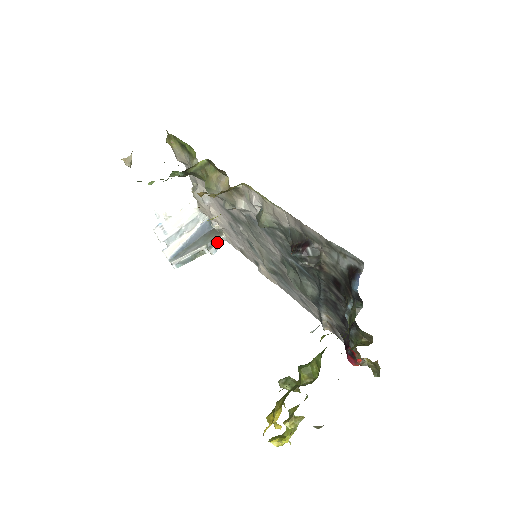
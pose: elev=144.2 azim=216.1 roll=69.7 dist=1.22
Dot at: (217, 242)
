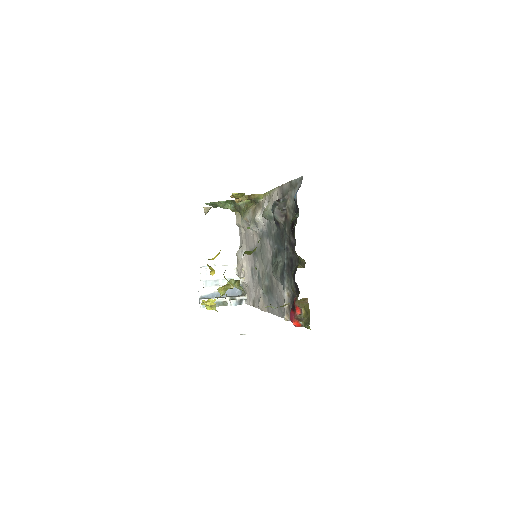
Dot at: (239, 301)
